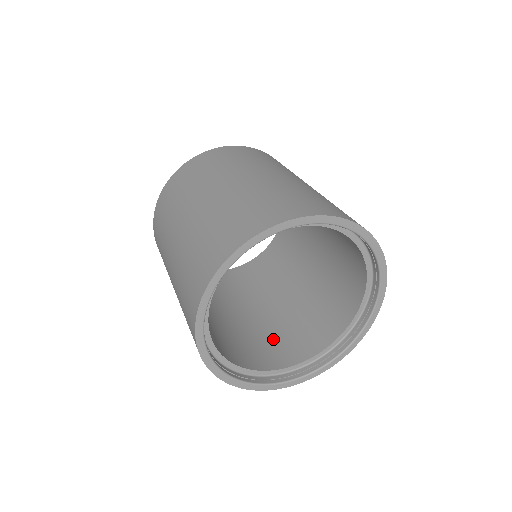
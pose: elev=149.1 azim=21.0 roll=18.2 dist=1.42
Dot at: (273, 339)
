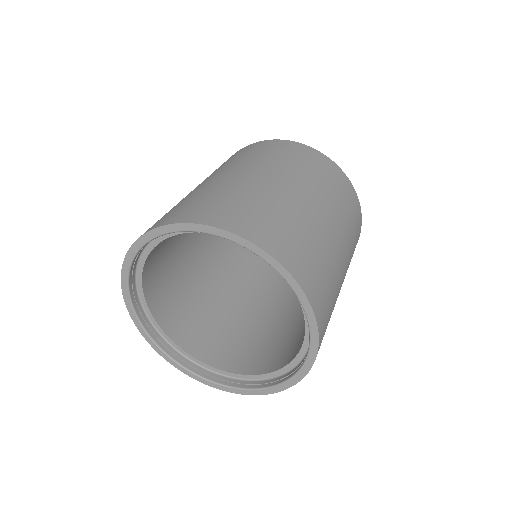
Dot at: (223, 334)
